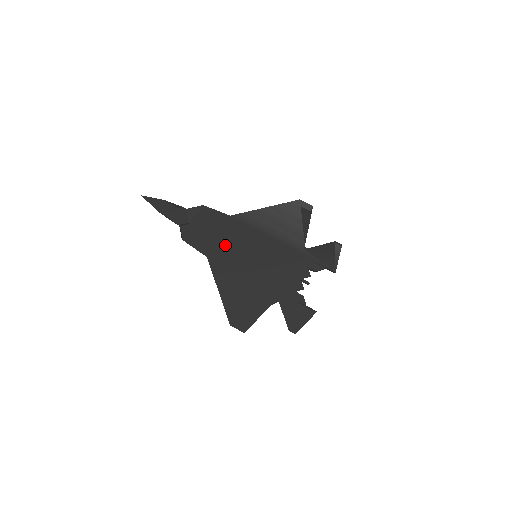
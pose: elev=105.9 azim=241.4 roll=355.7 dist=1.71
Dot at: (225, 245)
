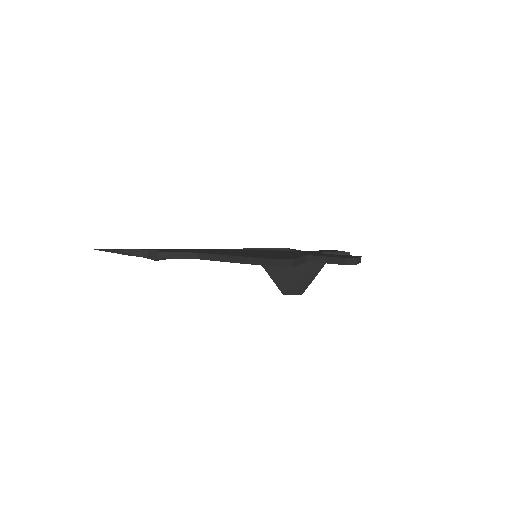
Dot at: (214, 251)
